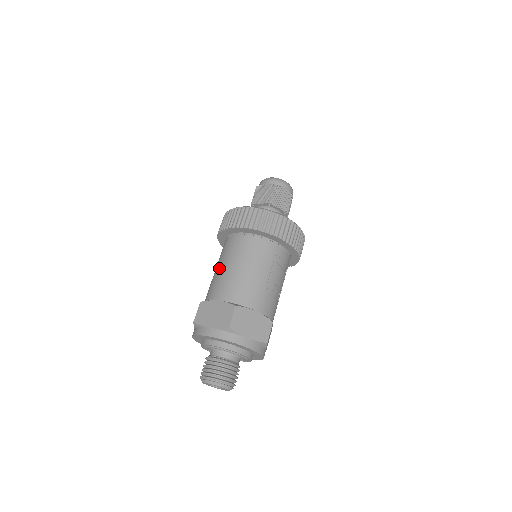
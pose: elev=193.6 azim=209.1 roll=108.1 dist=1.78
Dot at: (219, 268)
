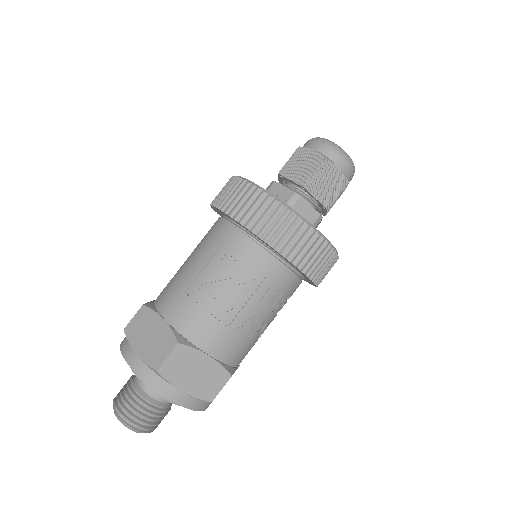
Dot at: occluded
